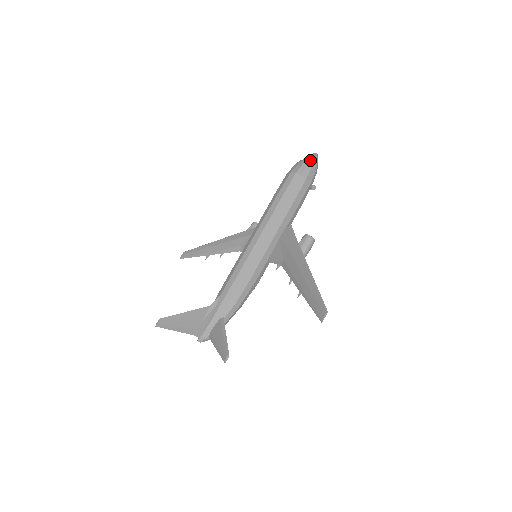
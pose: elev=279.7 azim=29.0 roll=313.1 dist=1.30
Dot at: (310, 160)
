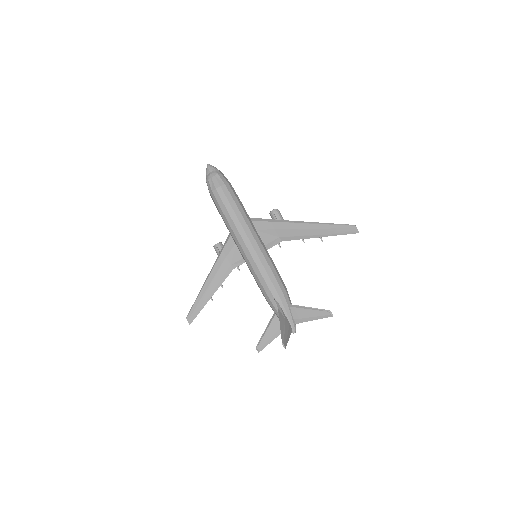
Dot at: (214, 171)
